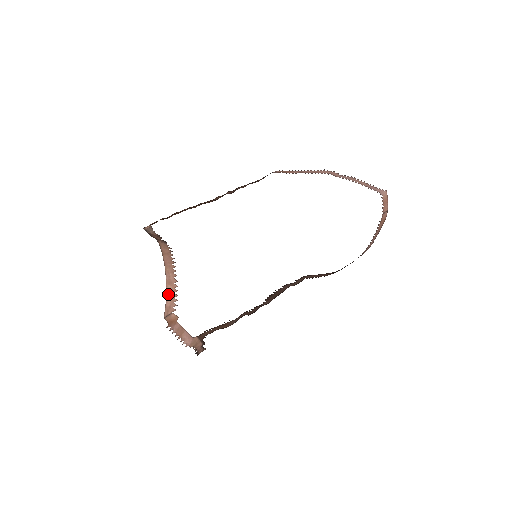
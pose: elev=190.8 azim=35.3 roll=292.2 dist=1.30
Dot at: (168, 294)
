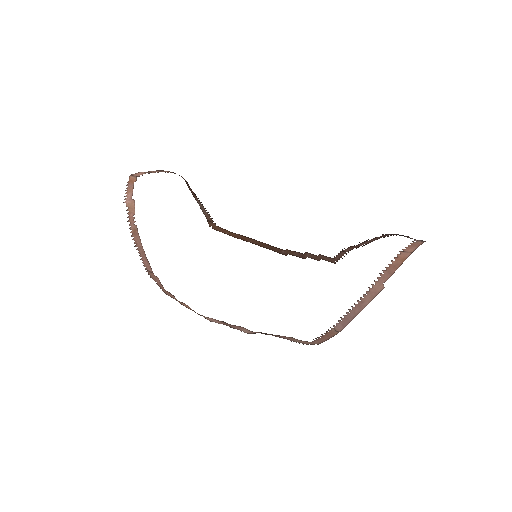
Dot at: (147, 172)
